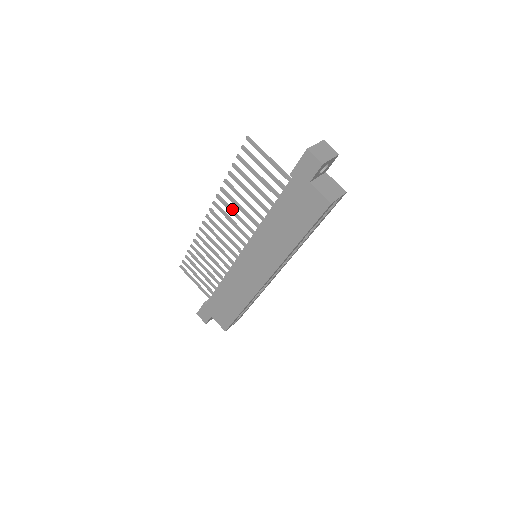
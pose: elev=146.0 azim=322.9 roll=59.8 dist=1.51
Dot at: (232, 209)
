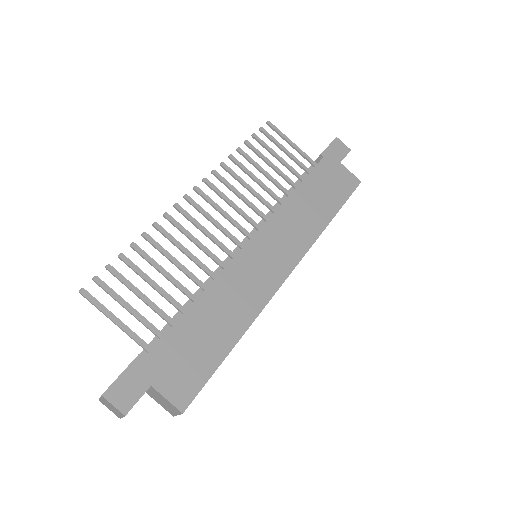
Dot at: (235, 188)
